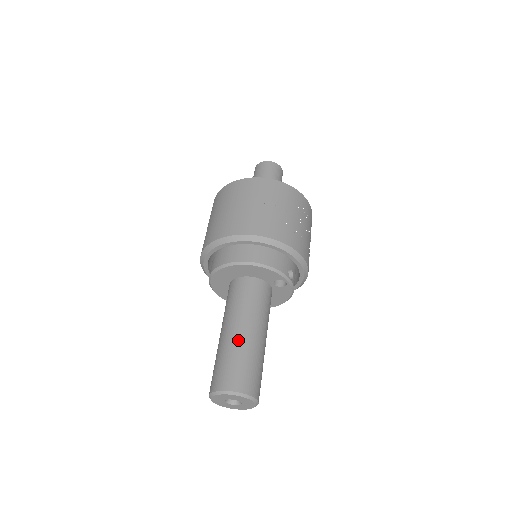
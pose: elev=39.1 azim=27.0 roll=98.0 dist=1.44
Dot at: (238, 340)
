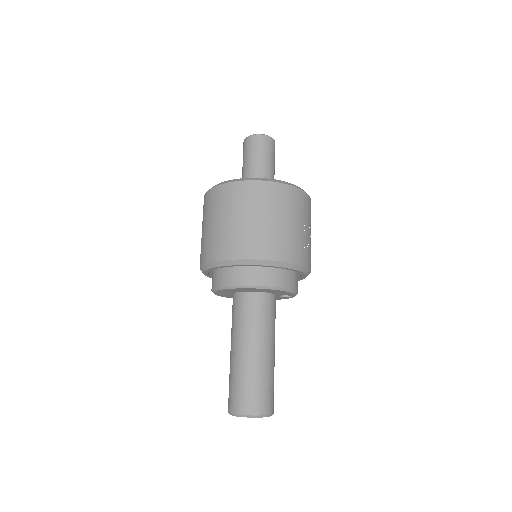
Dot at: (263, 364)
